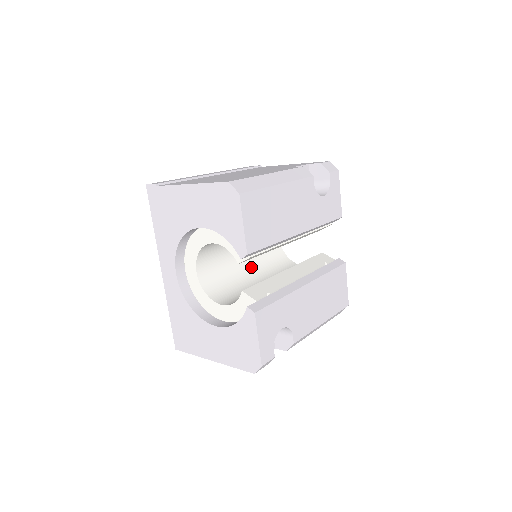
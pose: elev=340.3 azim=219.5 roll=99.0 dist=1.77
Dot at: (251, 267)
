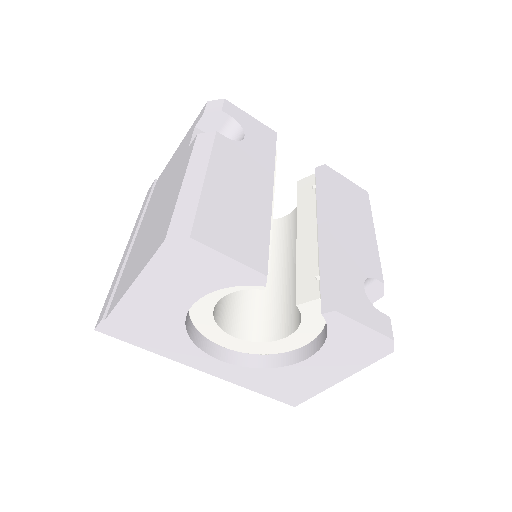
Dot at: occluded
